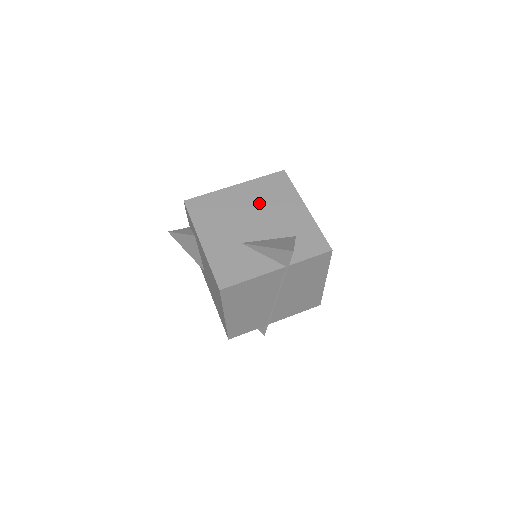
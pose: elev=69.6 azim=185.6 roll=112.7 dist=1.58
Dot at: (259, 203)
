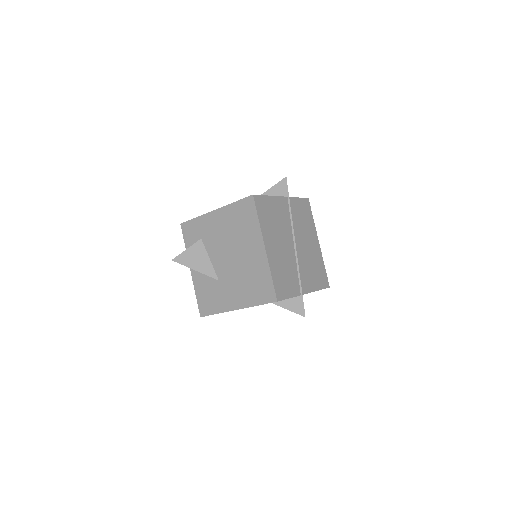
Dot at: occluded
